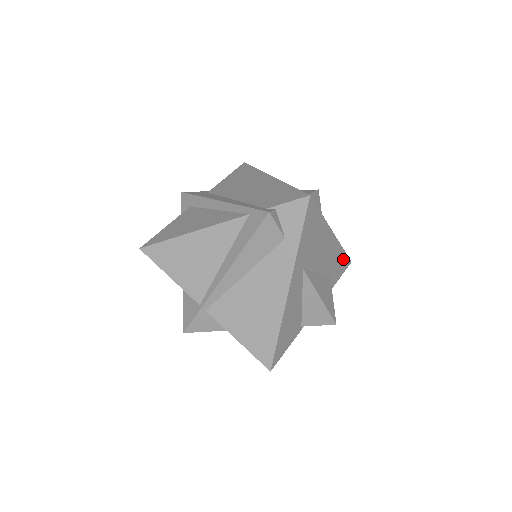
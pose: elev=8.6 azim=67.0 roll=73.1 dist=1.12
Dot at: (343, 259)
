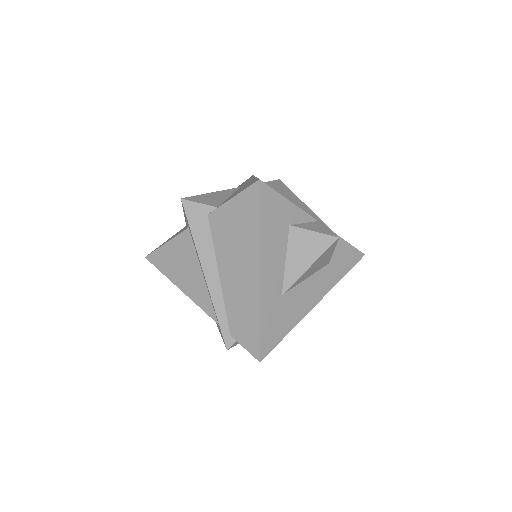
Dot at: occluded
